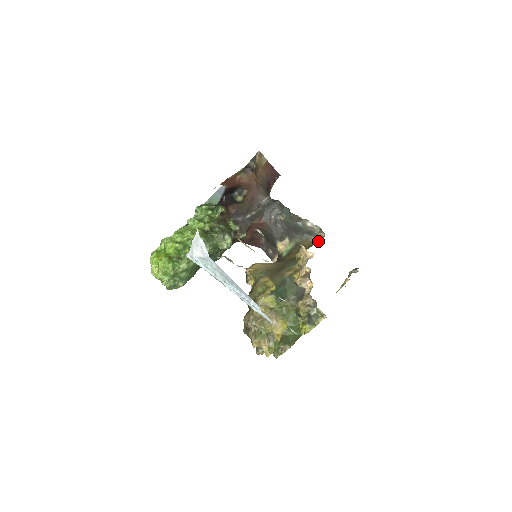
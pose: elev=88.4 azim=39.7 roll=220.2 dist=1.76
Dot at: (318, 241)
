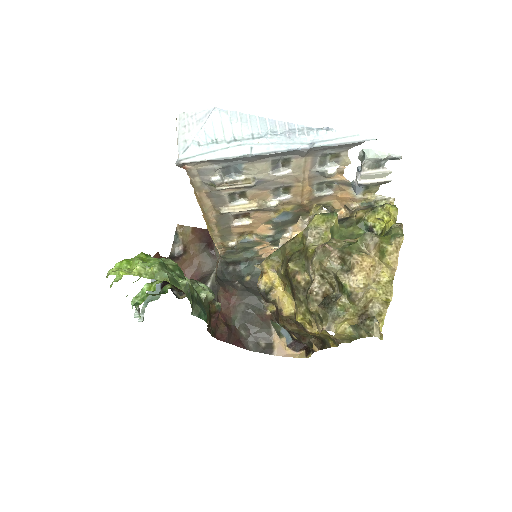
Dot at: occluded
